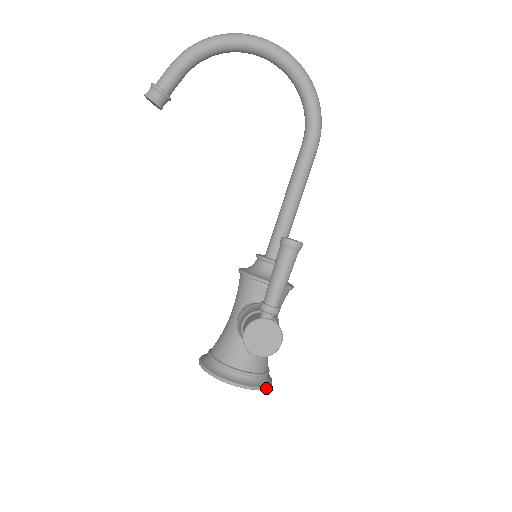
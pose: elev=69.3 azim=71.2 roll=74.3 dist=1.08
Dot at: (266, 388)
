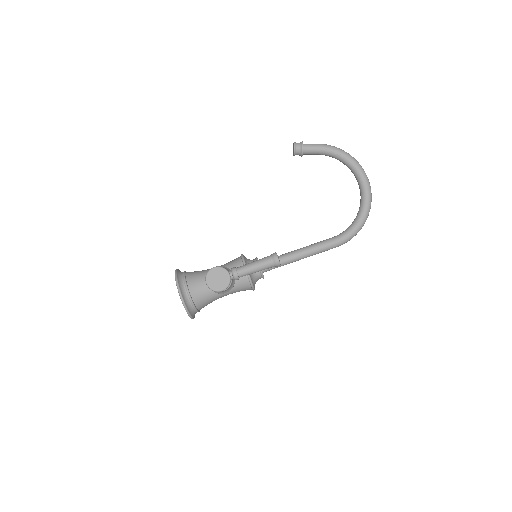
Dot at: (188, 314)
